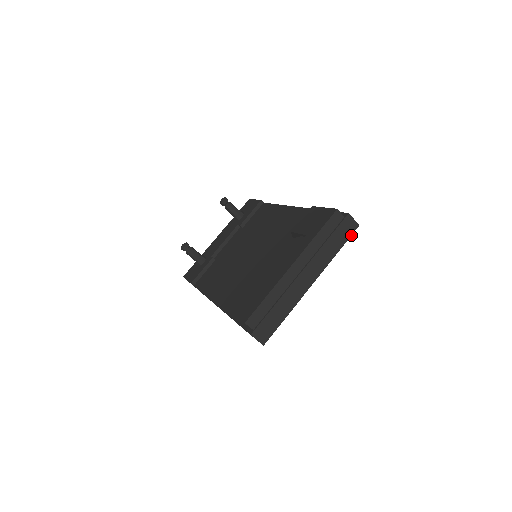
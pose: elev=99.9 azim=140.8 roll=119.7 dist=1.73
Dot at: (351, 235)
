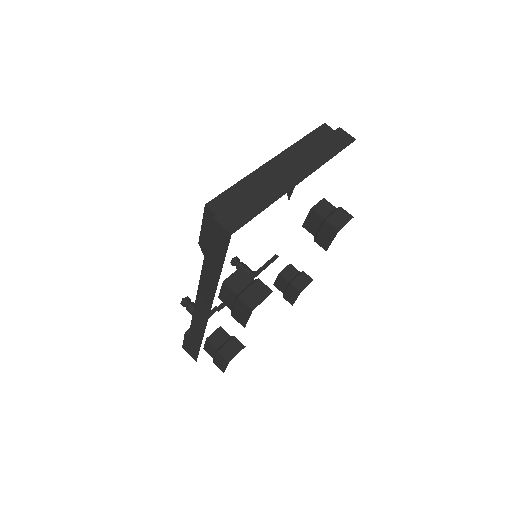
Dot at: occluded
